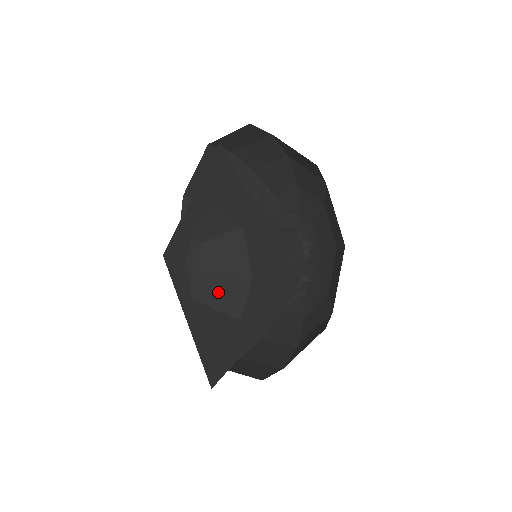
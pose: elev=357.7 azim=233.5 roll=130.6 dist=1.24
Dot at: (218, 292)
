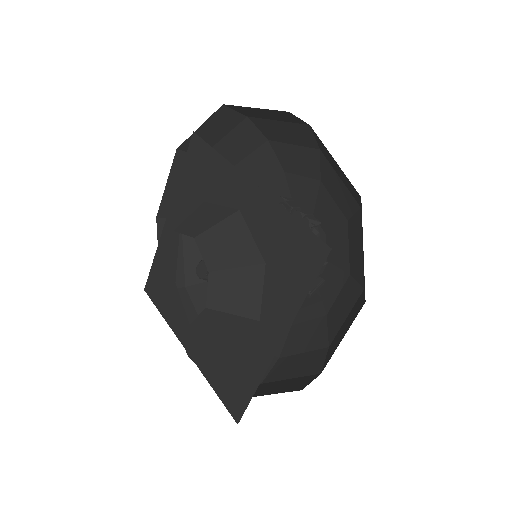
Dot at: (227, 290)
